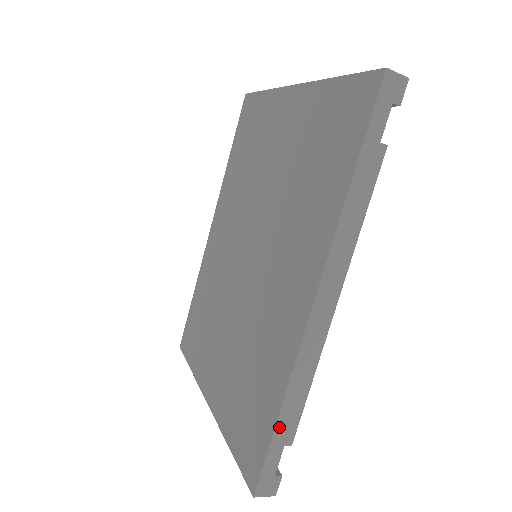
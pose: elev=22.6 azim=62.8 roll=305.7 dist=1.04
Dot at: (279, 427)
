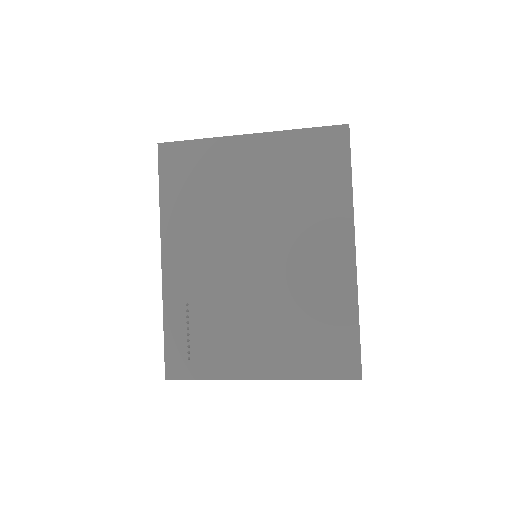
Dot at: (359, 330)
